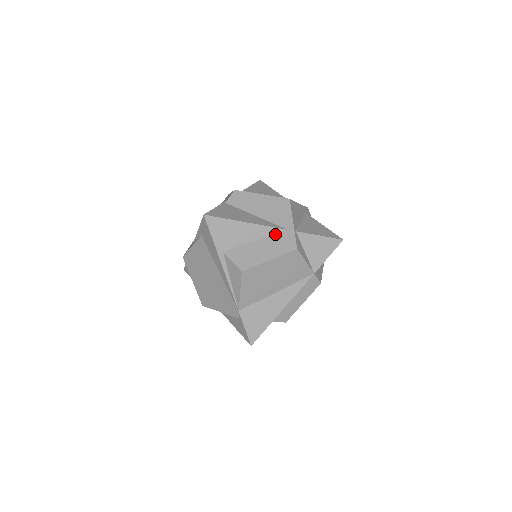
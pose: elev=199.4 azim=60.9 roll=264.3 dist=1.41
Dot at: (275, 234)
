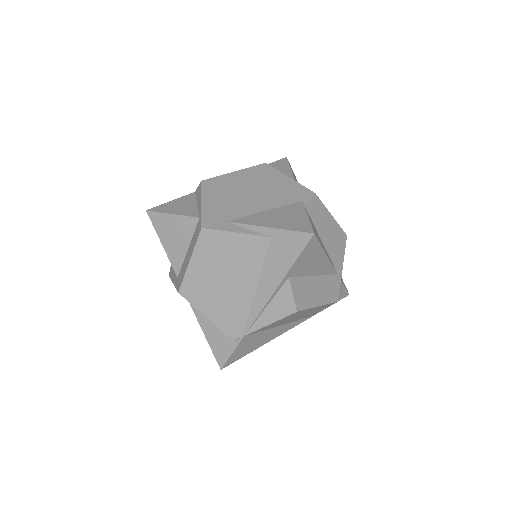
Dot at: (329, 275)
